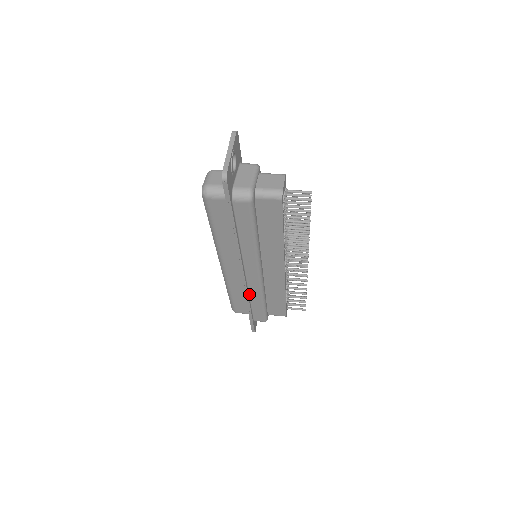
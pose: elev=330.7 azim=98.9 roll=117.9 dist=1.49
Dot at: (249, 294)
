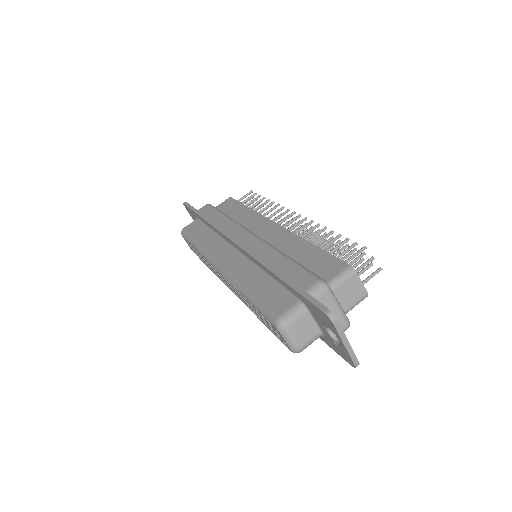
Dot at: occluded
